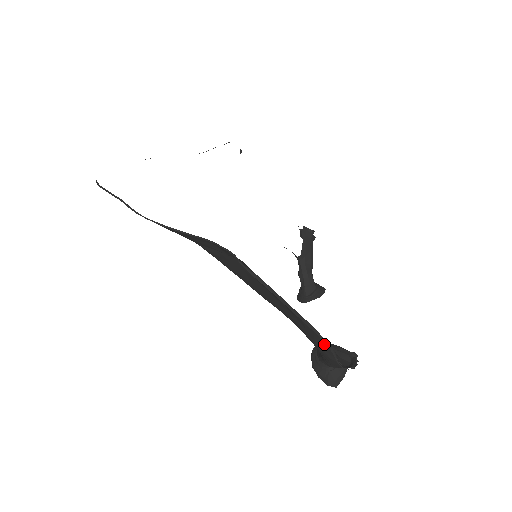
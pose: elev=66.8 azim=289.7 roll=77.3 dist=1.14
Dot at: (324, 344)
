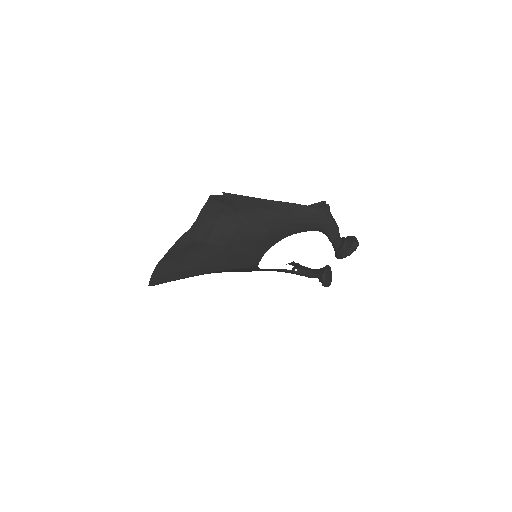
Dot at: (298, 206)
